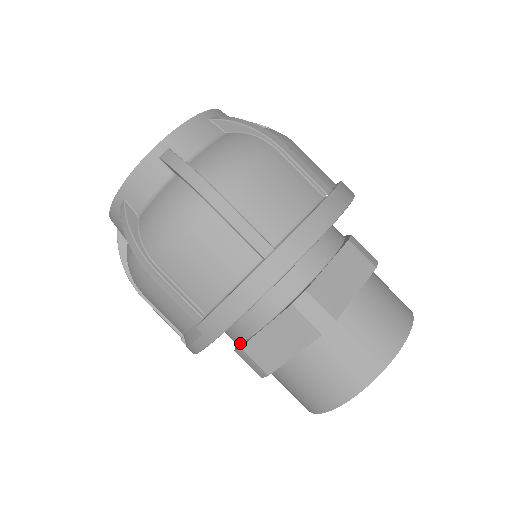
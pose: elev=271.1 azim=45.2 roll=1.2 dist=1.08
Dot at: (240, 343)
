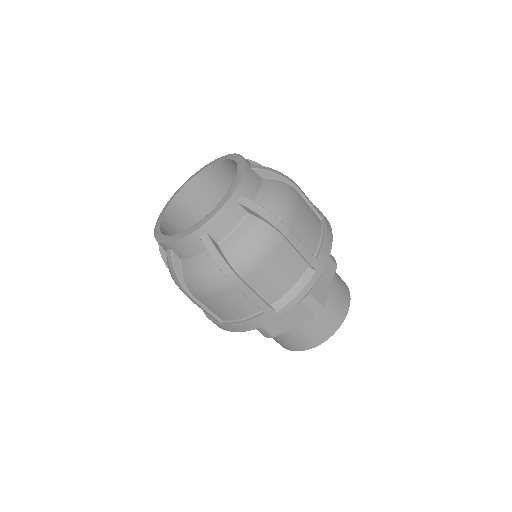
Dot at: occluded
